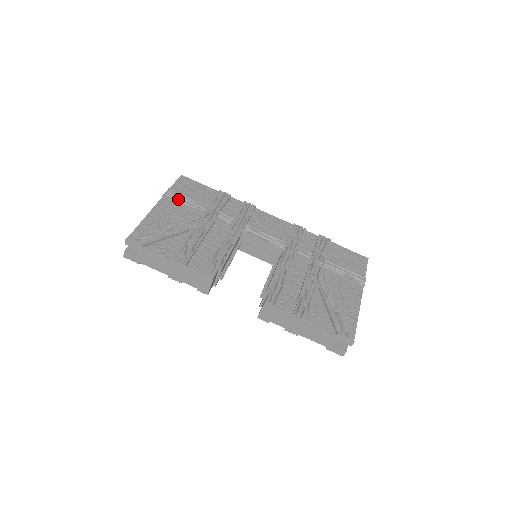
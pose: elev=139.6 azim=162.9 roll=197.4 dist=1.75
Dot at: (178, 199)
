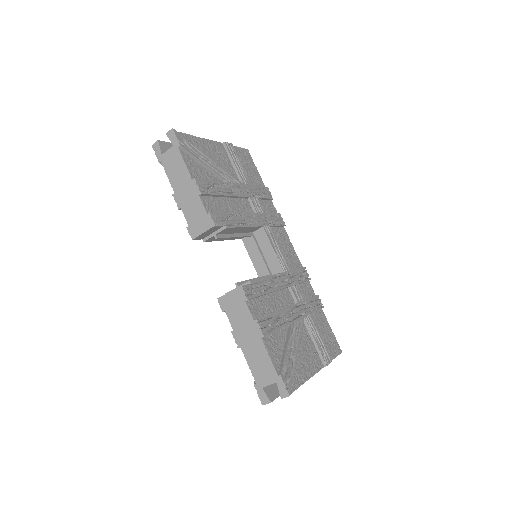
Dot at: (233, 156)
